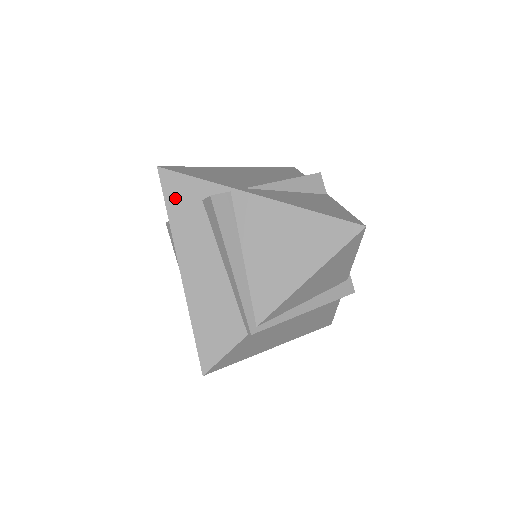
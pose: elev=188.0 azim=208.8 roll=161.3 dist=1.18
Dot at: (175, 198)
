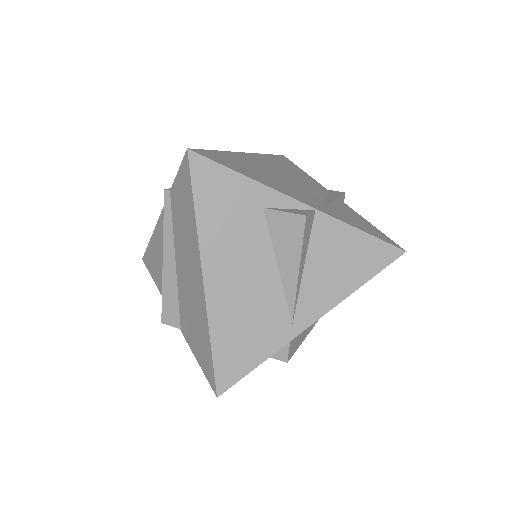
Dot at: occluded
